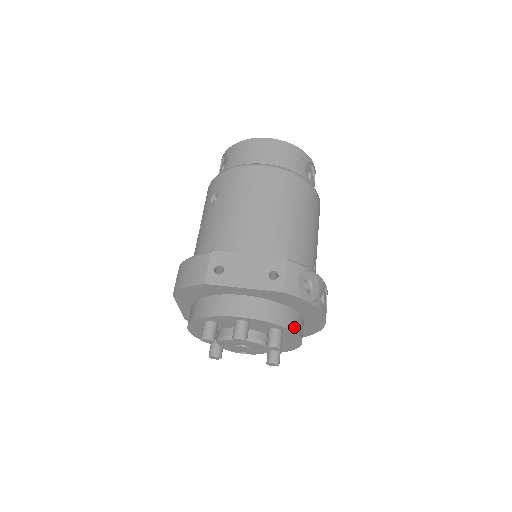
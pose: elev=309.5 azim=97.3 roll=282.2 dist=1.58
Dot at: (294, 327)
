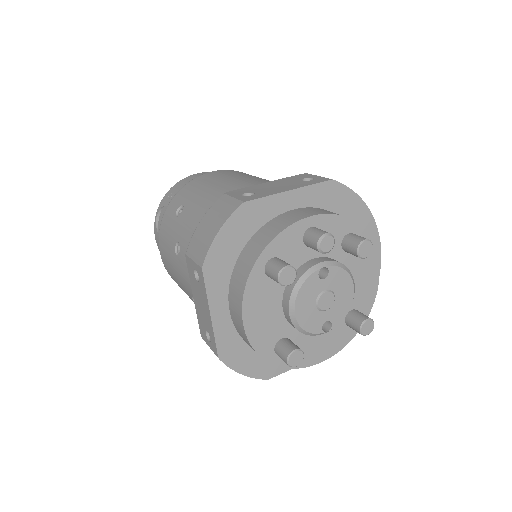
Dot at: occluded
